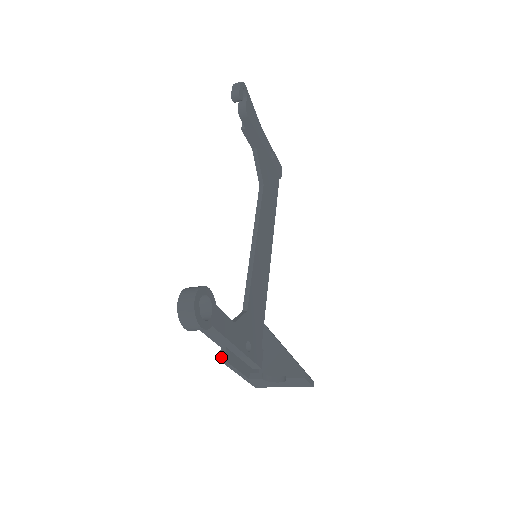
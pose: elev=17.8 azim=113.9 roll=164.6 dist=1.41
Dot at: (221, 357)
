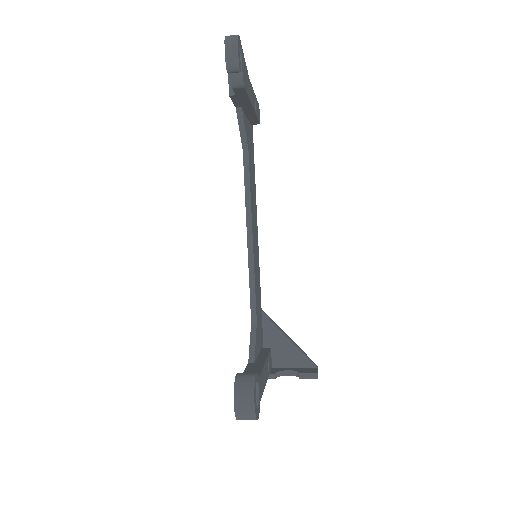
Dot at: occluded
